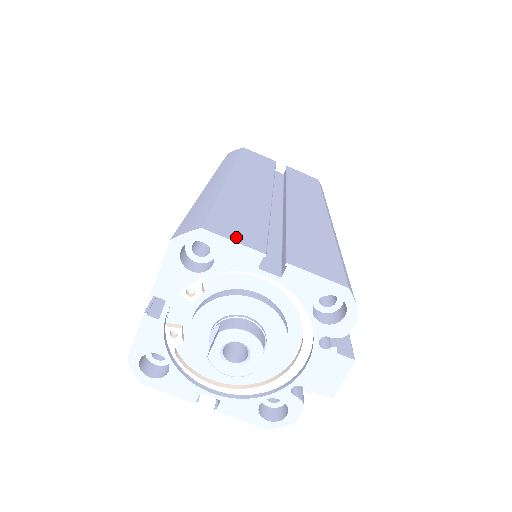
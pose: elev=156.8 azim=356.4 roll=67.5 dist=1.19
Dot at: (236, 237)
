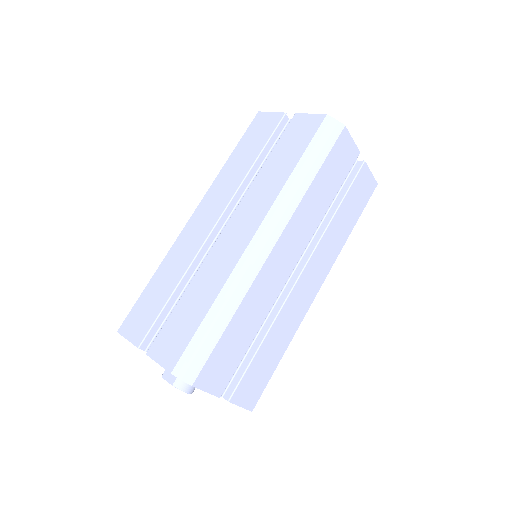
Dot at: (211, 385)
